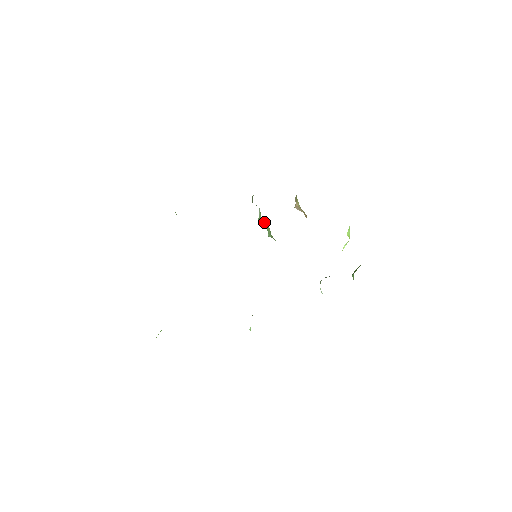
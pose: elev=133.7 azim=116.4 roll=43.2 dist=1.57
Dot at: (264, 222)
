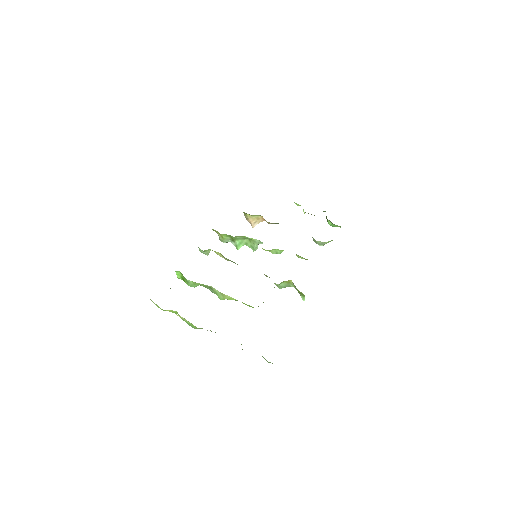
Dot at: (242, 243)
